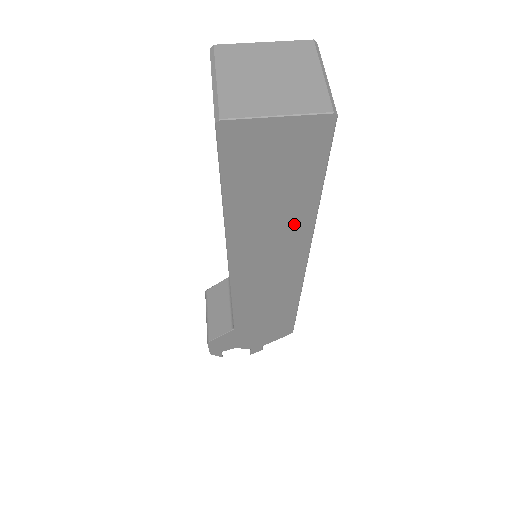
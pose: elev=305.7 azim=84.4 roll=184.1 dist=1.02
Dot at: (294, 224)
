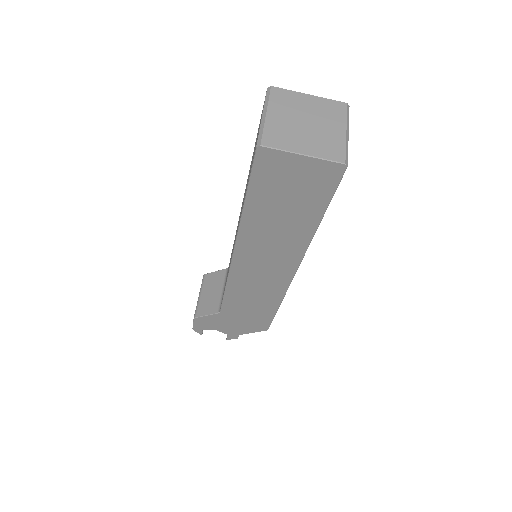
Dot at: (294, 238)
